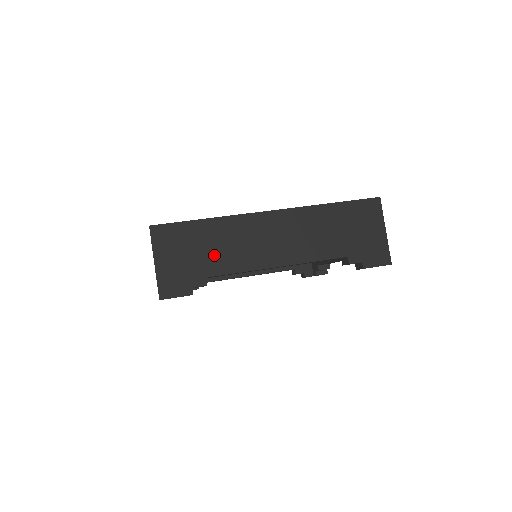
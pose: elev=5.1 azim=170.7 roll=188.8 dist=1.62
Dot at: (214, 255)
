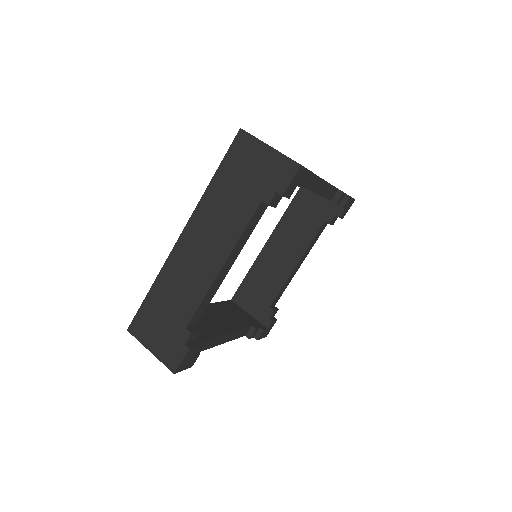
Dot at: (177, 307)
